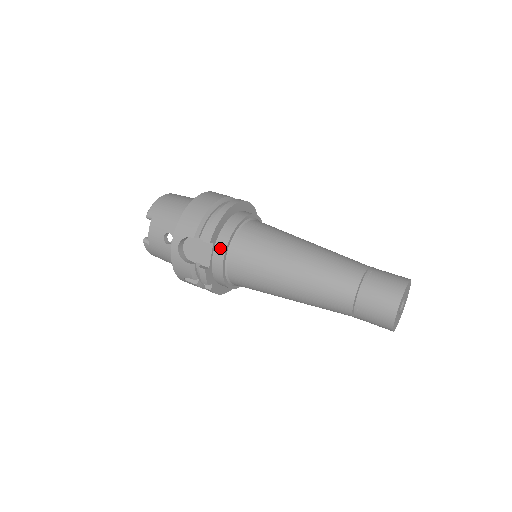
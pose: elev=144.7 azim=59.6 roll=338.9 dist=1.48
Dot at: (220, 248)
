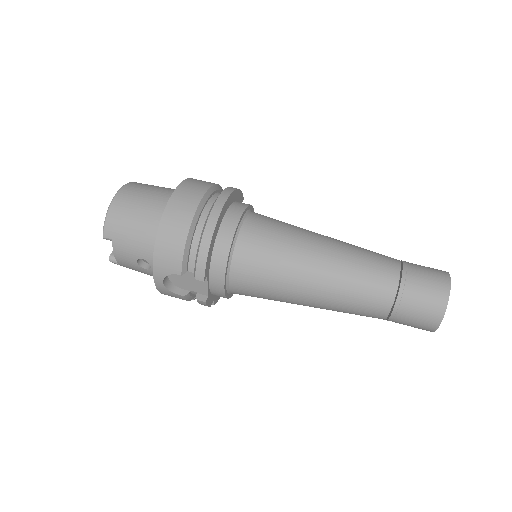
Dot at: (217, 278)
